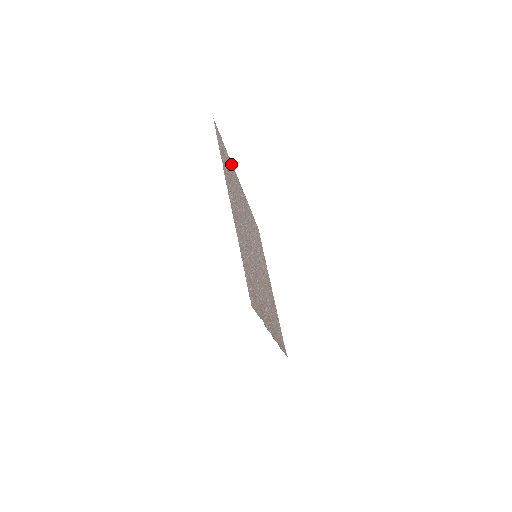
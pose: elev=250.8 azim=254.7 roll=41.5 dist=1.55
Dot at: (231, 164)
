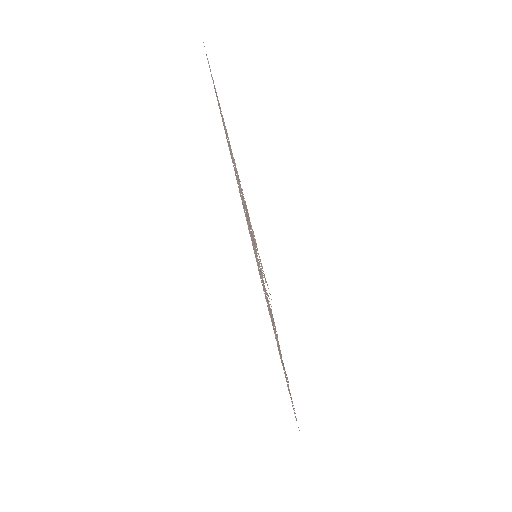
Dot at: occluded
